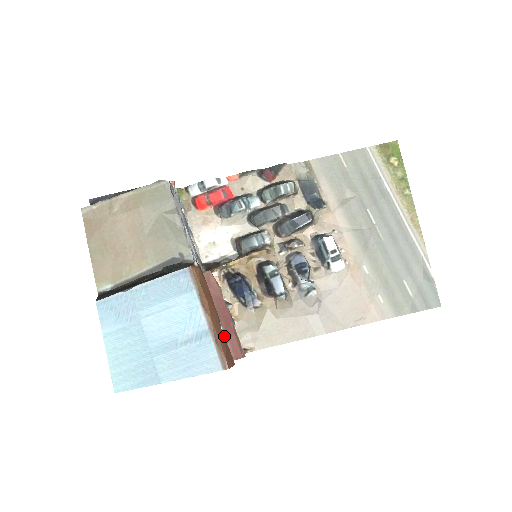
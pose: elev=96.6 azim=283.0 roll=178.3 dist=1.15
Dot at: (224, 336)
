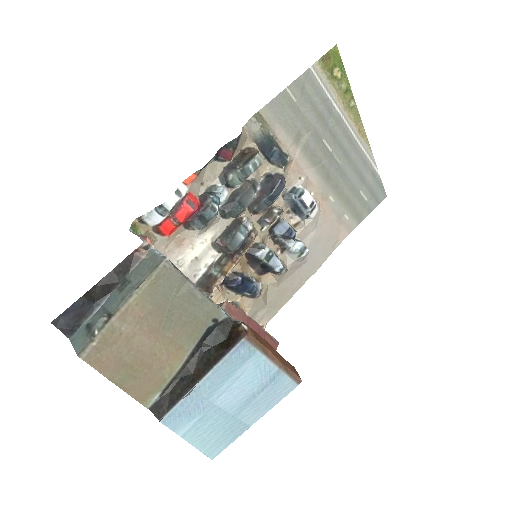
Dot at: occluded
